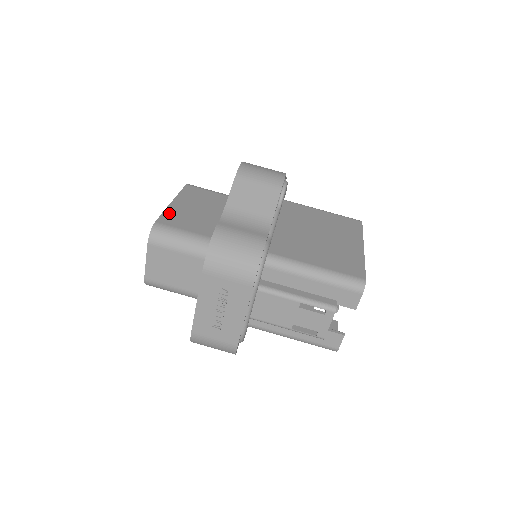
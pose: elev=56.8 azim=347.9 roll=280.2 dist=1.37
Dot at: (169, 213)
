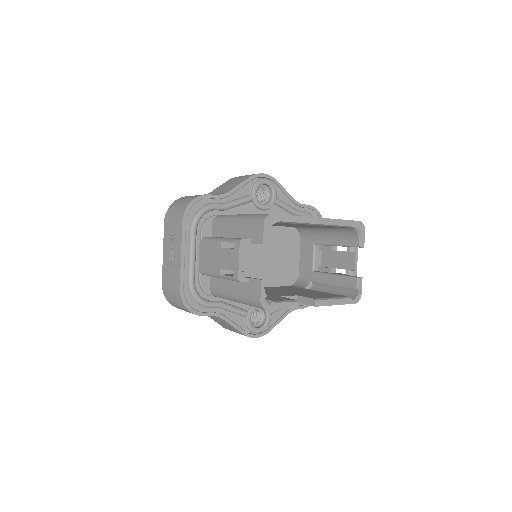
Dot at: occluded
